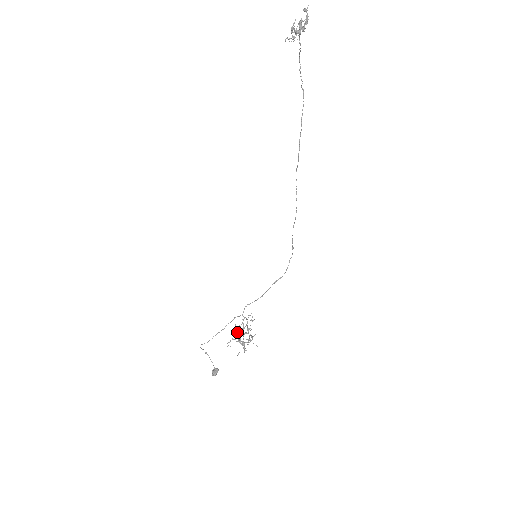
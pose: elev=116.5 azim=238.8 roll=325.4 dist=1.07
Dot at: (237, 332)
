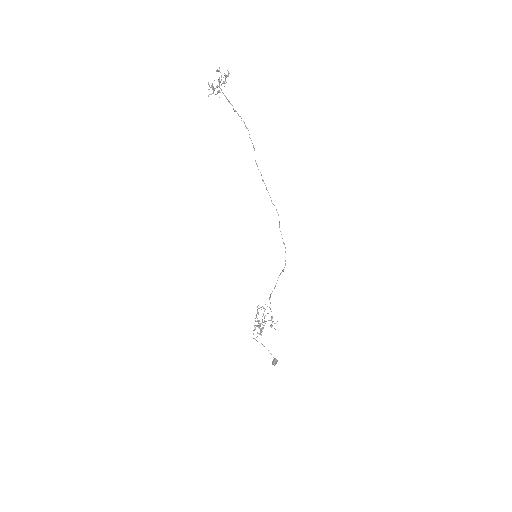
Dot at: (257, 320)
